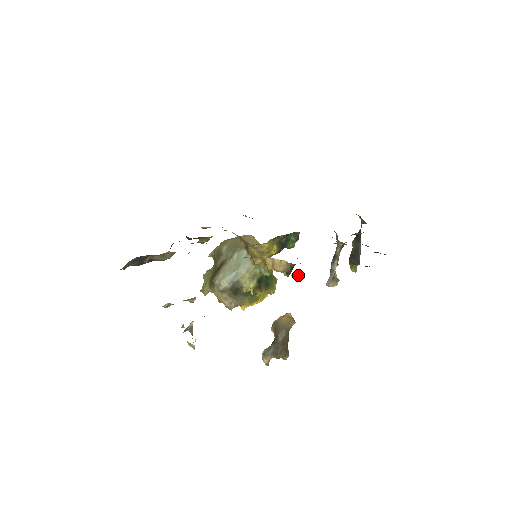
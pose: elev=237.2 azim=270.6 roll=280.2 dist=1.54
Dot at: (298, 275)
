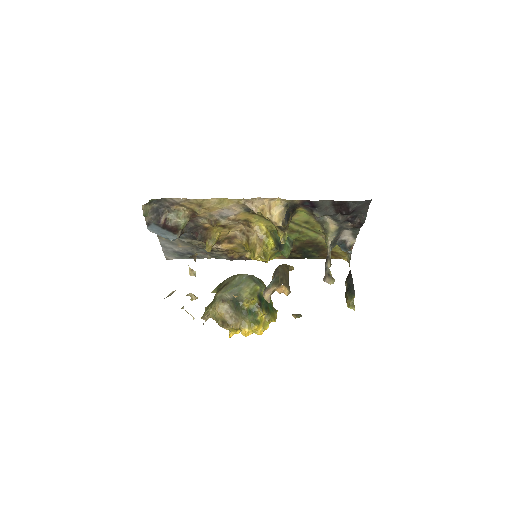
Dot at: (298, 314)
